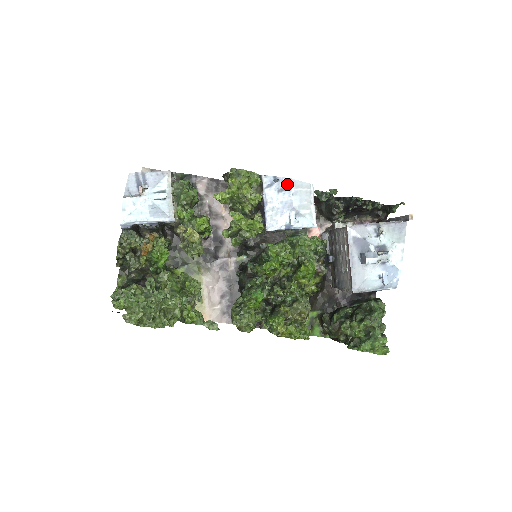
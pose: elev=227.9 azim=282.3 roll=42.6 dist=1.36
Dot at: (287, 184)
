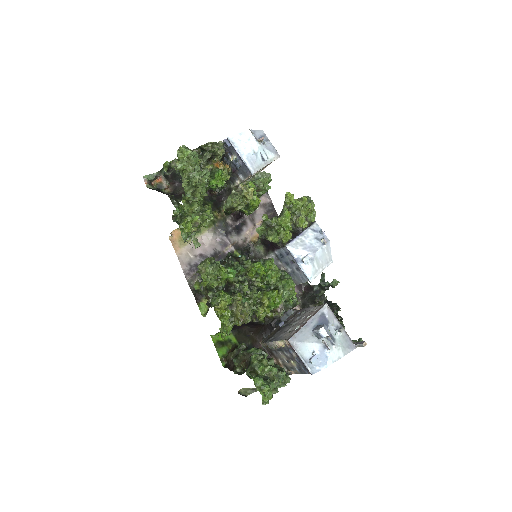
Dot at: (325, 240)
